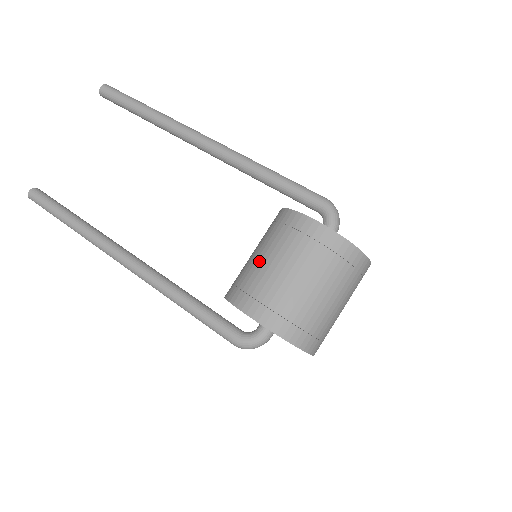
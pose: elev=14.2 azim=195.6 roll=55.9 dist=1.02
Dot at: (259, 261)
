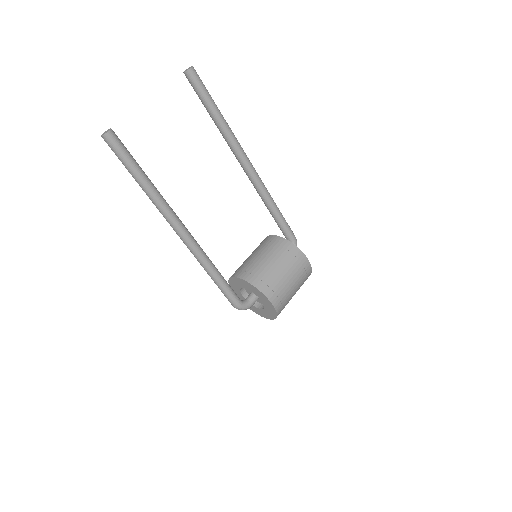
Dot at: (277, 270)
